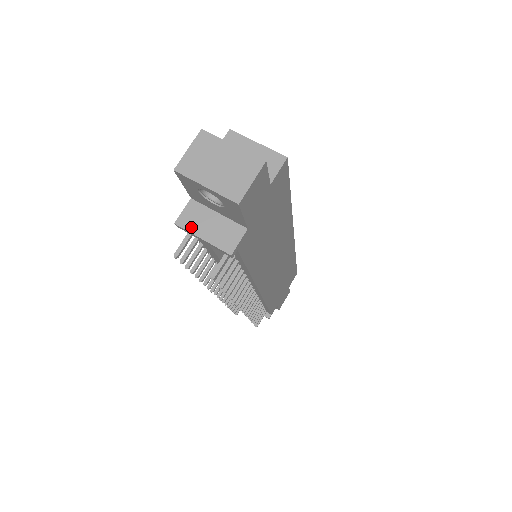
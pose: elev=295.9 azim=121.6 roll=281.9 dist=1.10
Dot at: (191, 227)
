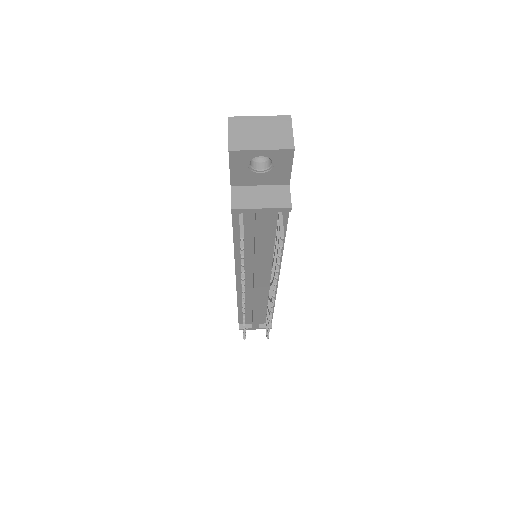
Dot at: (246, 205)
